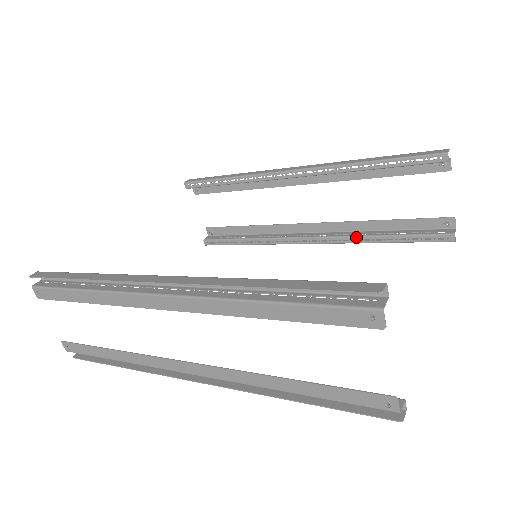
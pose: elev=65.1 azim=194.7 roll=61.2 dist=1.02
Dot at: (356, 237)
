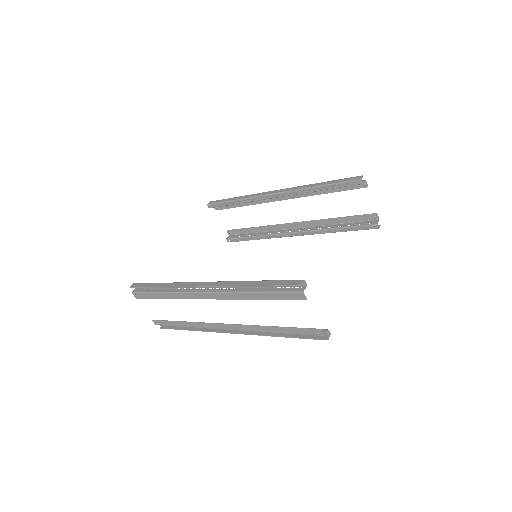
Dot at: (321, 230)
